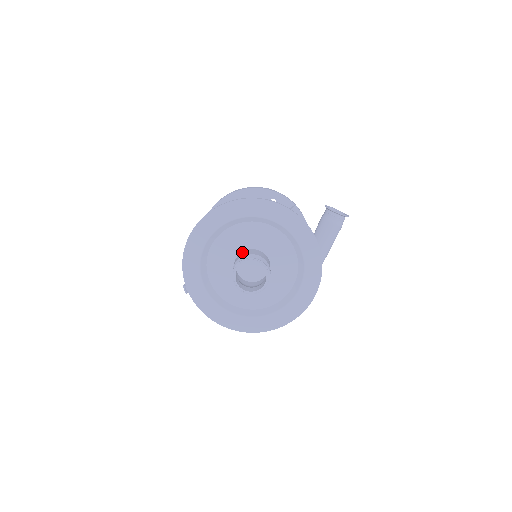
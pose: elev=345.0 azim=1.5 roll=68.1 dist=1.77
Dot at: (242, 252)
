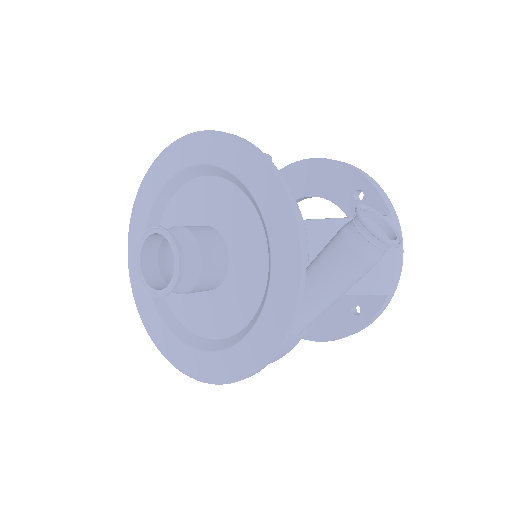
Dot at: (197, 225)
